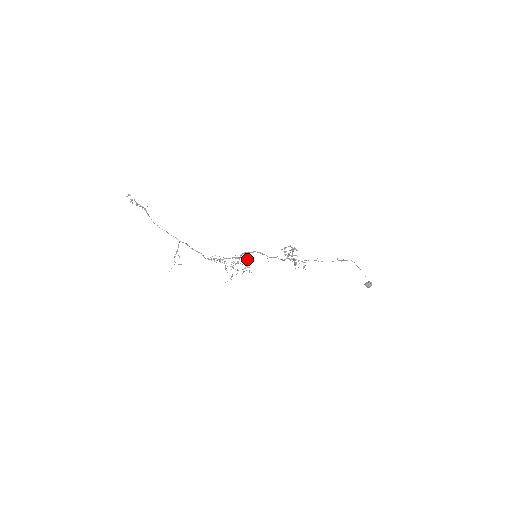
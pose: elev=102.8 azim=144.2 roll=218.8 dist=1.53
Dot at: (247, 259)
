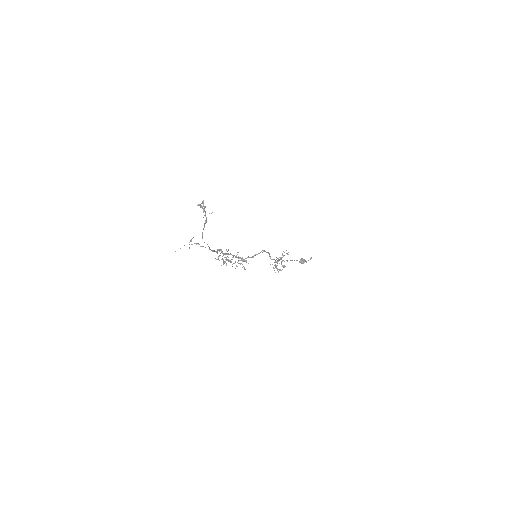
Dot at: occluded
